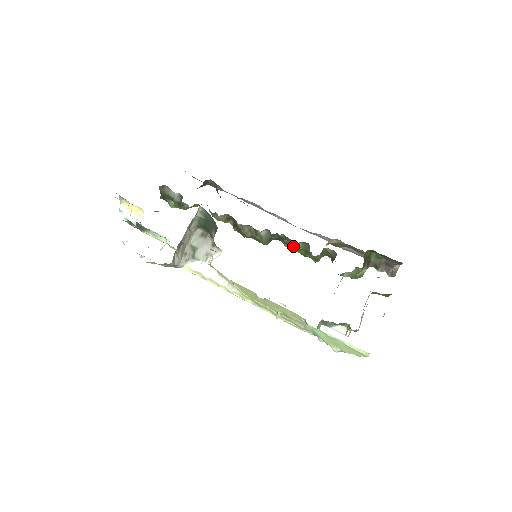
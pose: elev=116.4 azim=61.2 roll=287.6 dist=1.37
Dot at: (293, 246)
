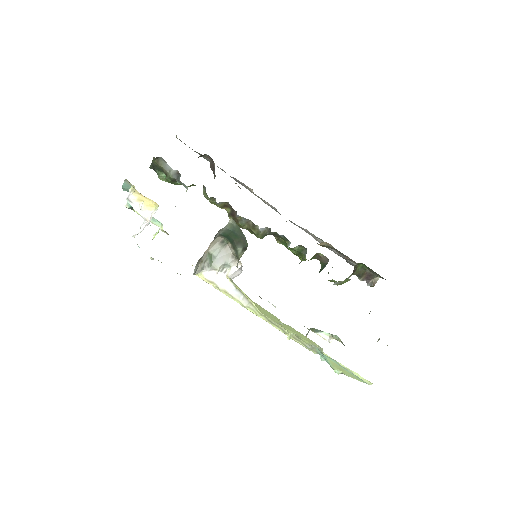
Dot at: occluded
